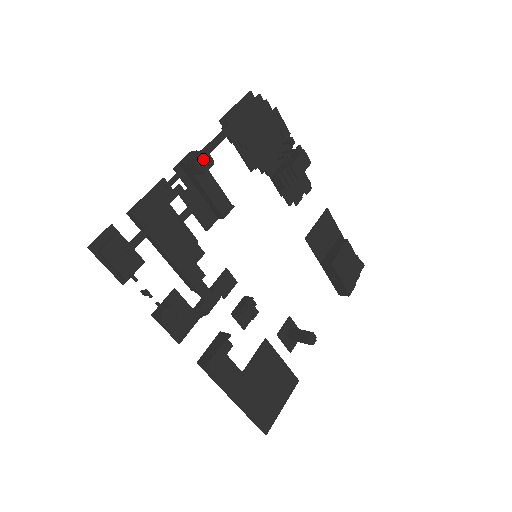
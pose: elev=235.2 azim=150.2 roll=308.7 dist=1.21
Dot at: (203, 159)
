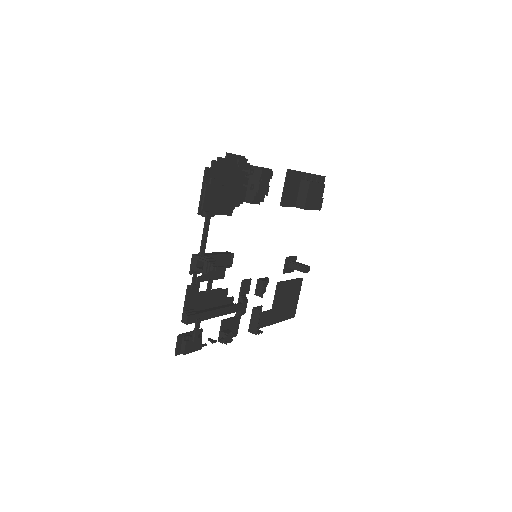
Dot at: (211, 270)
